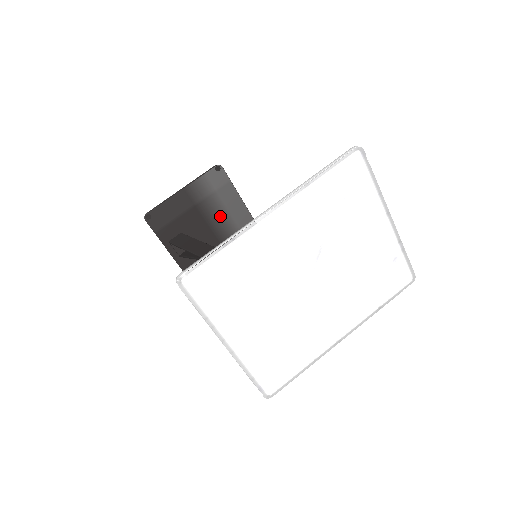
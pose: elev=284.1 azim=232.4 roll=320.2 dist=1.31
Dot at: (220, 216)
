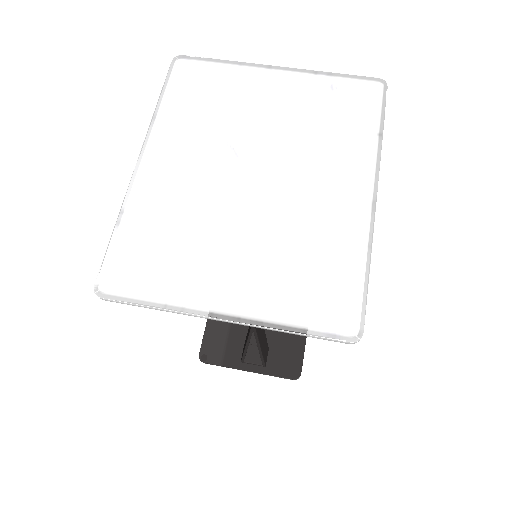
Dot at: occluded
